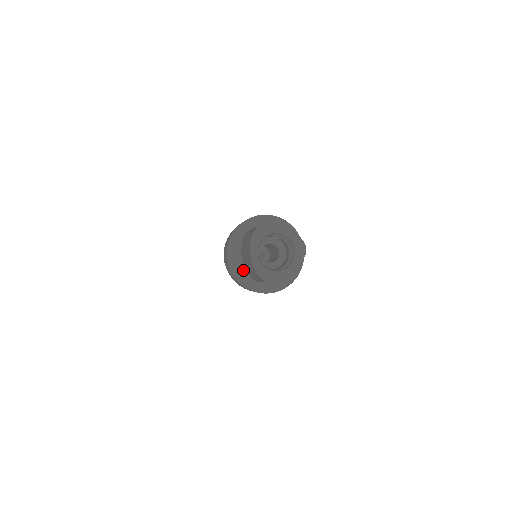
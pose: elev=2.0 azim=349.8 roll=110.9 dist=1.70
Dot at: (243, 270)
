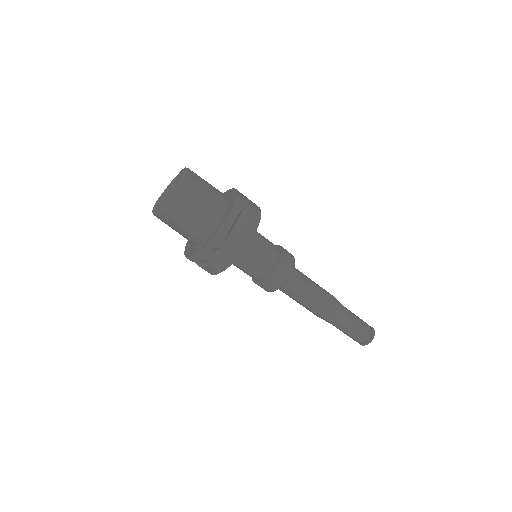
Dot at: (197, 247)
